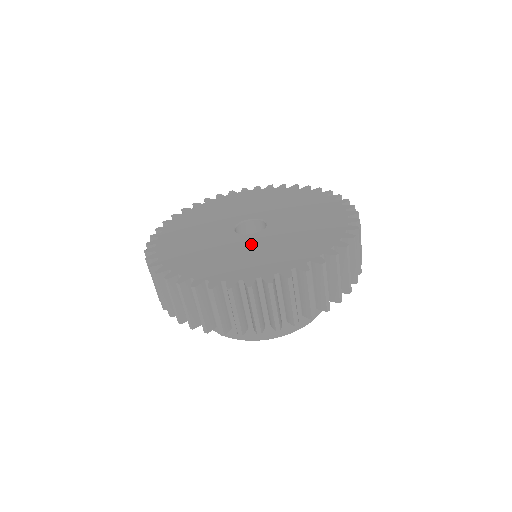
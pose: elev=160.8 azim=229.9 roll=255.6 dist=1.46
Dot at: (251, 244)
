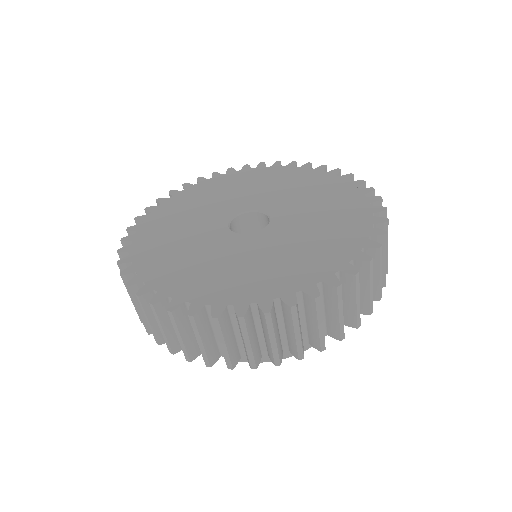
Dot at: (270, 243)
